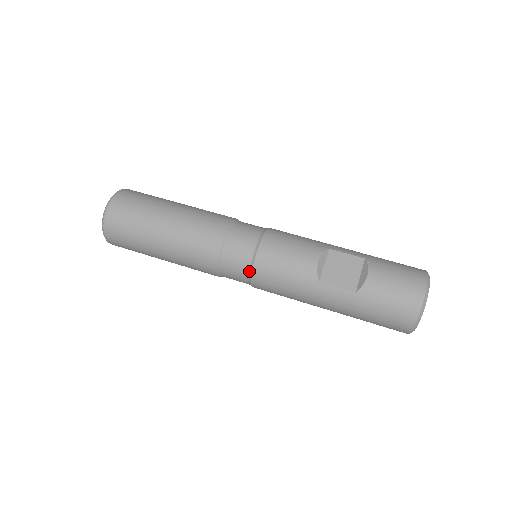
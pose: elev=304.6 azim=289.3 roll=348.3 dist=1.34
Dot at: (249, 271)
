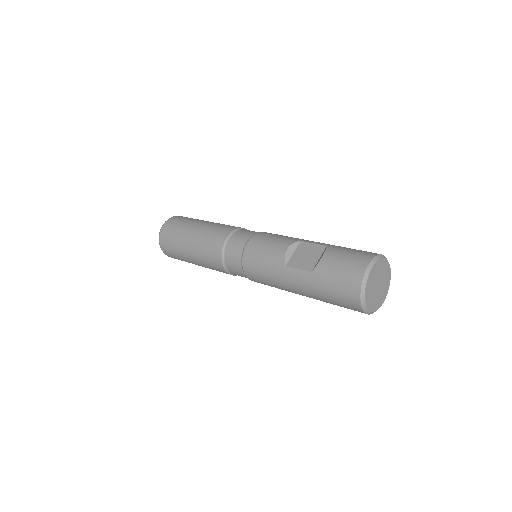
Dot at: (241, 263)
